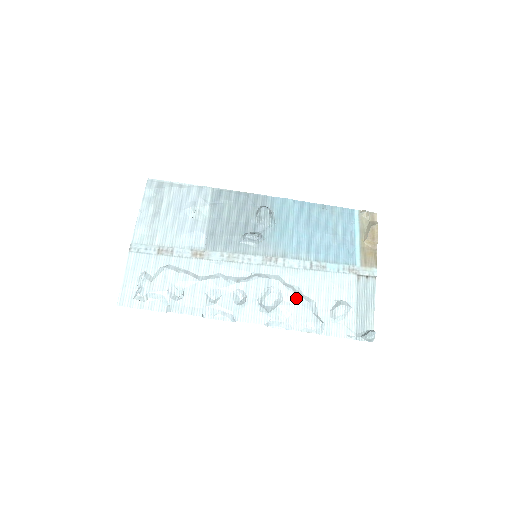
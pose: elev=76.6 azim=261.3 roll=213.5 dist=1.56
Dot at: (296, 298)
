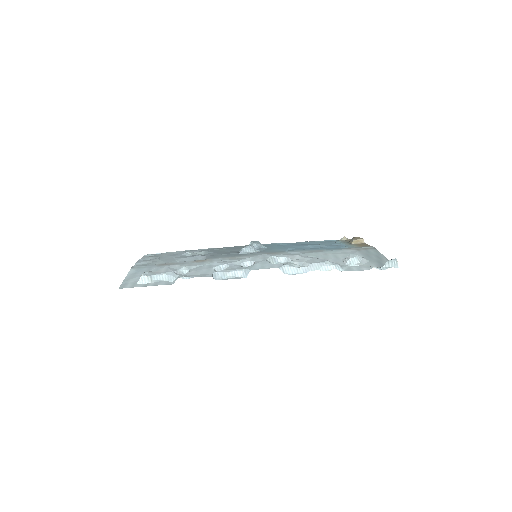
Dot at: (304, 257)
